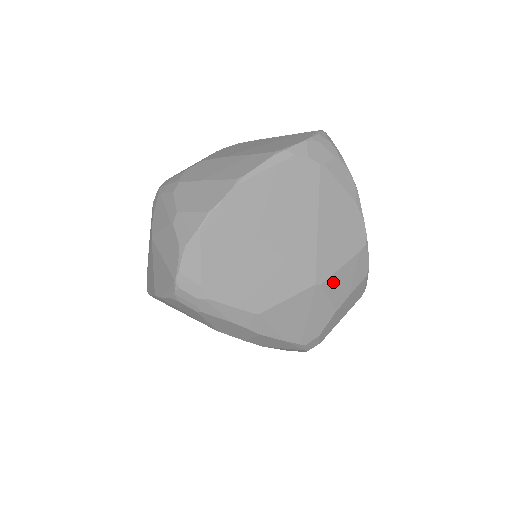
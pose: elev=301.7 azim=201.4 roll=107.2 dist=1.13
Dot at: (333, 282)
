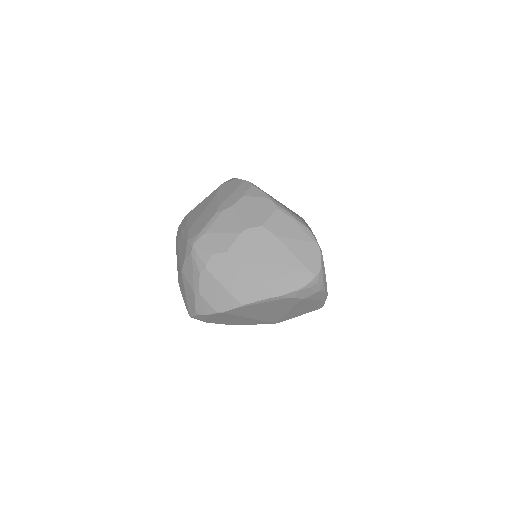
Dot at: occluded
